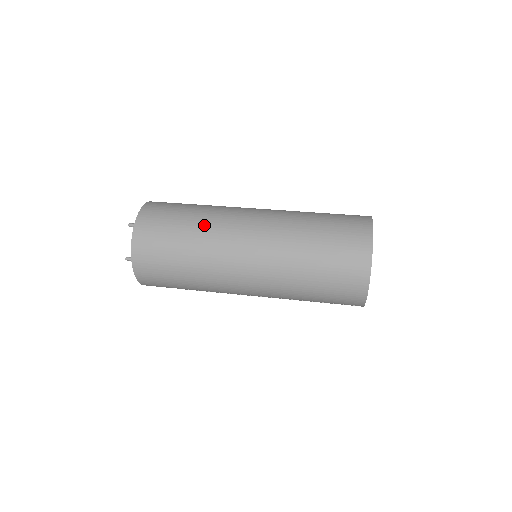
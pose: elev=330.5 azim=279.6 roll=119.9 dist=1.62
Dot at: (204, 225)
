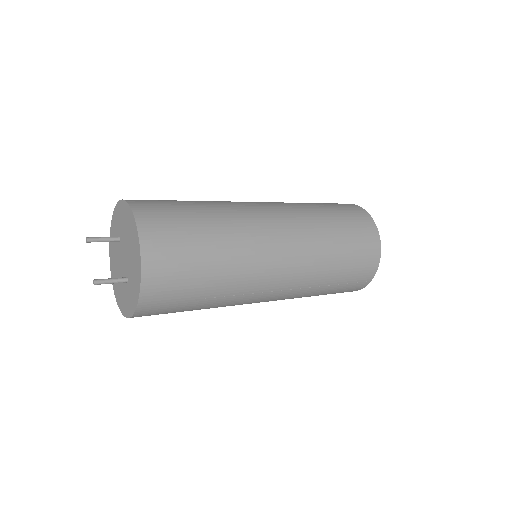
Dot at: (216, 205)
